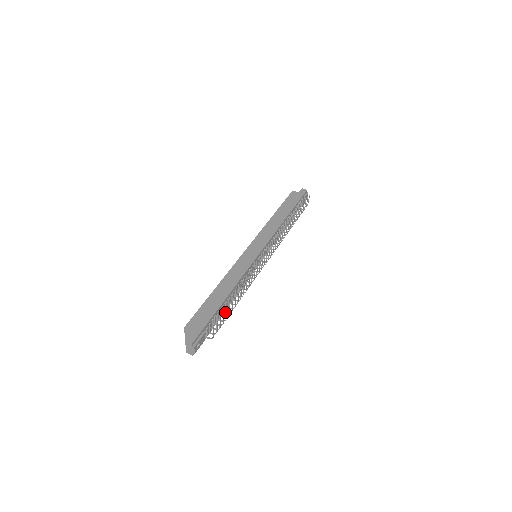
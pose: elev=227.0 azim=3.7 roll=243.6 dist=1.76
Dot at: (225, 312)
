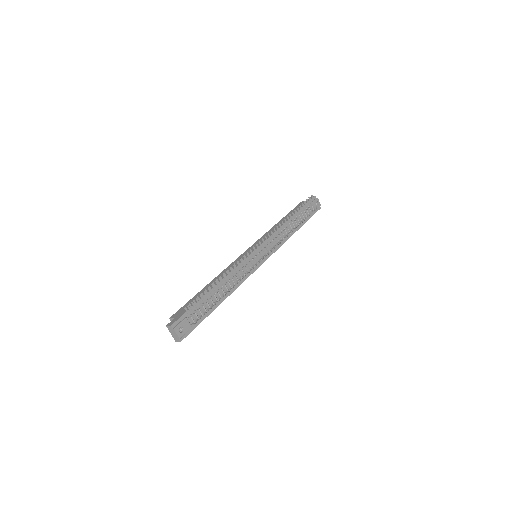
Dot at: (216, 302)
